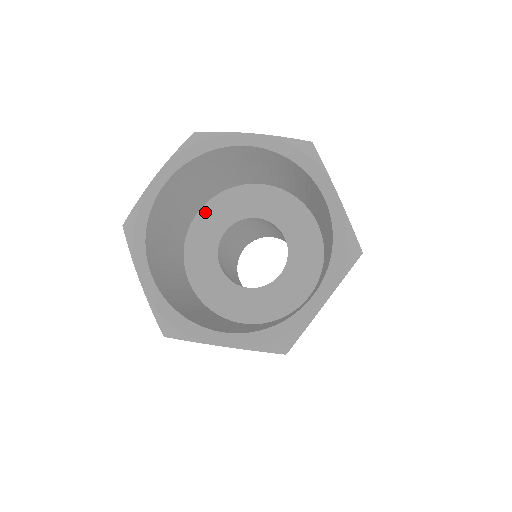
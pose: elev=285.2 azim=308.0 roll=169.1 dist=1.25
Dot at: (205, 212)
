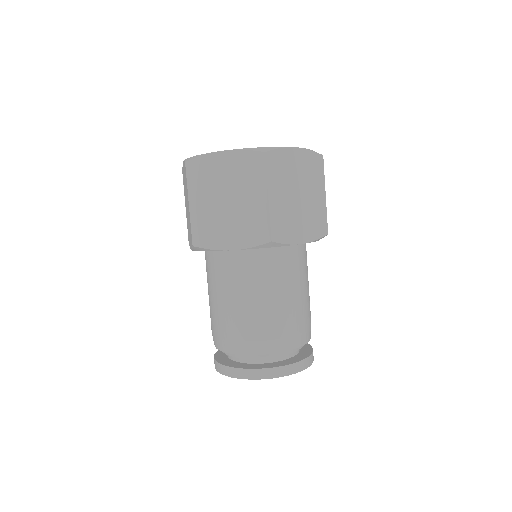
Dot at: occluded
